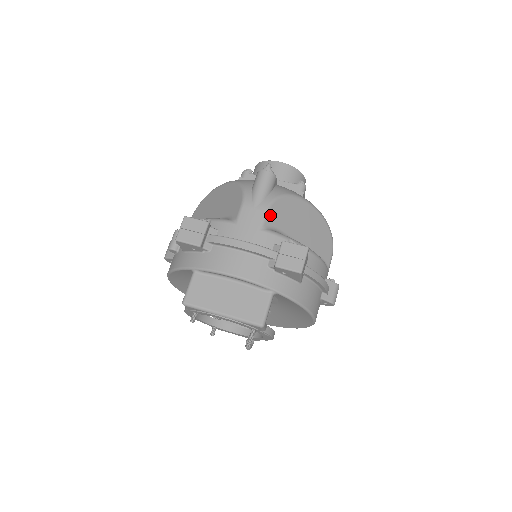
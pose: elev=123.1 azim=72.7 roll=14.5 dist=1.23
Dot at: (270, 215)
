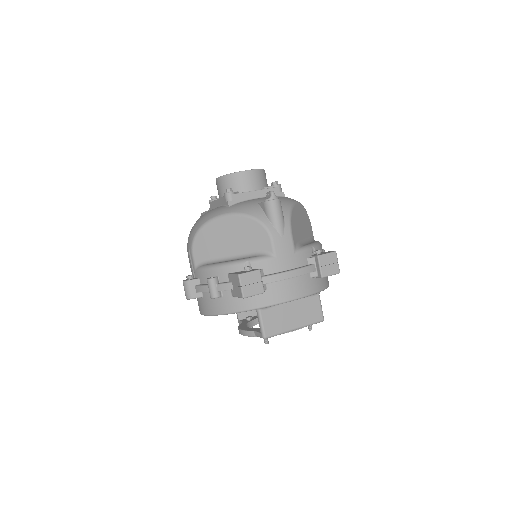
Dot at: (293, 236)
